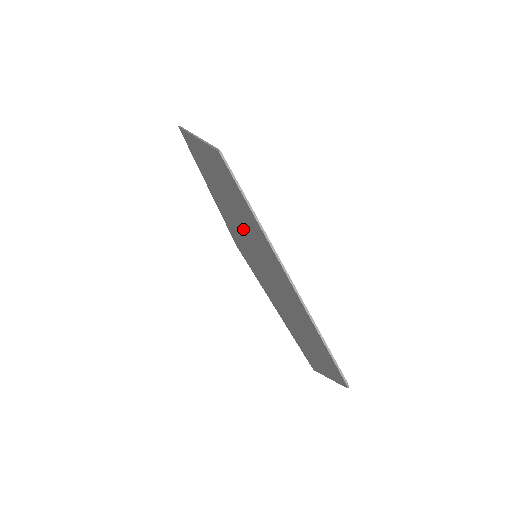
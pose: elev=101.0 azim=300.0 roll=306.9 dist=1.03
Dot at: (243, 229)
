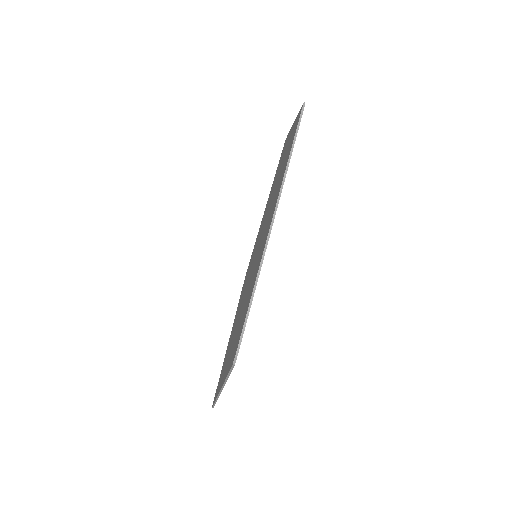
Dot at: (266, 219)
